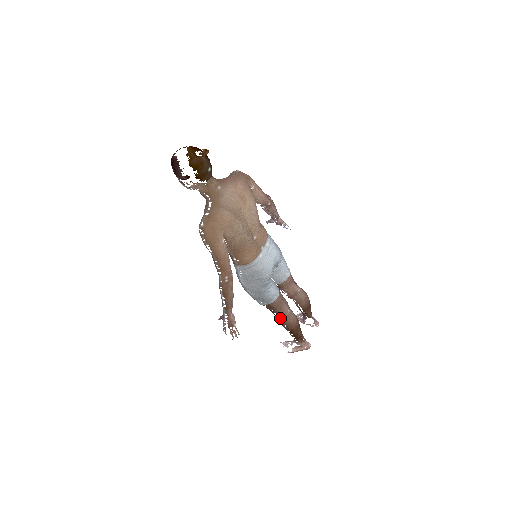
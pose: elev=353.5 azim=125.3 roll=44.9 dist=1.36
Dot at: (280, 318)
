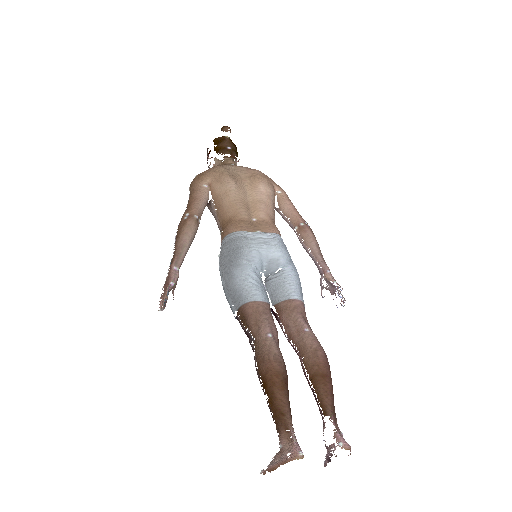
Dot at: (254, 349)
